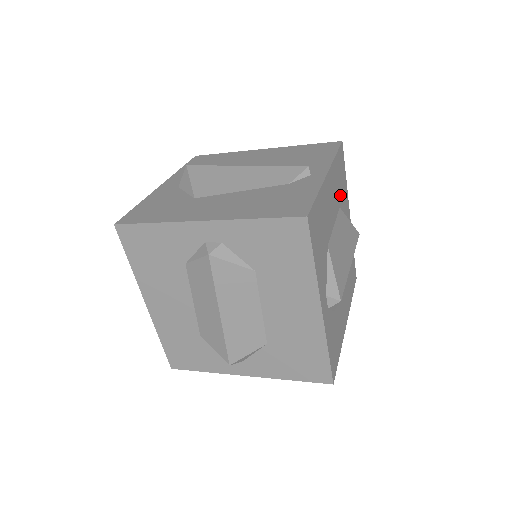
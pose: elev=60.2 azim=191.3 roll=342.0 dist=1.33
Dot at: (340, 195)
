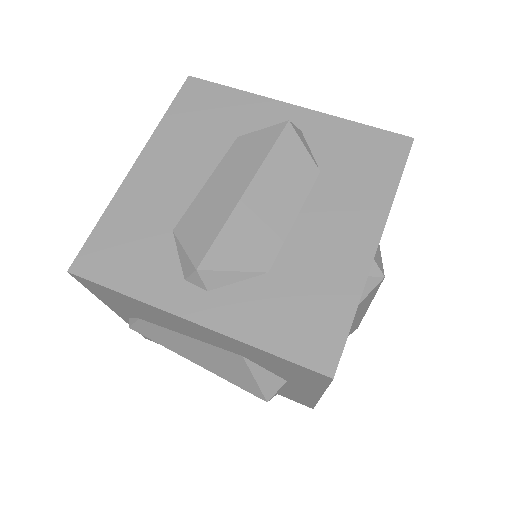
Dot at: occluded
